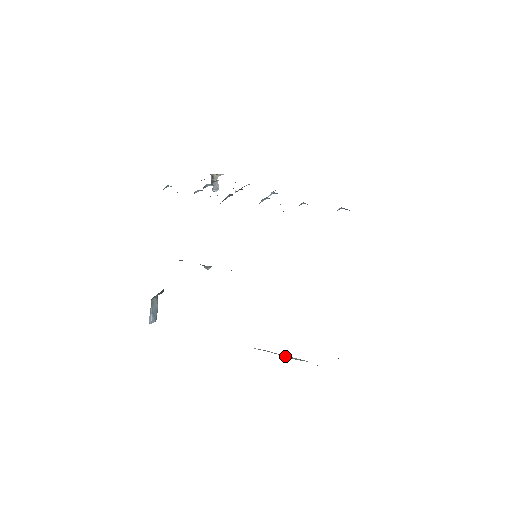
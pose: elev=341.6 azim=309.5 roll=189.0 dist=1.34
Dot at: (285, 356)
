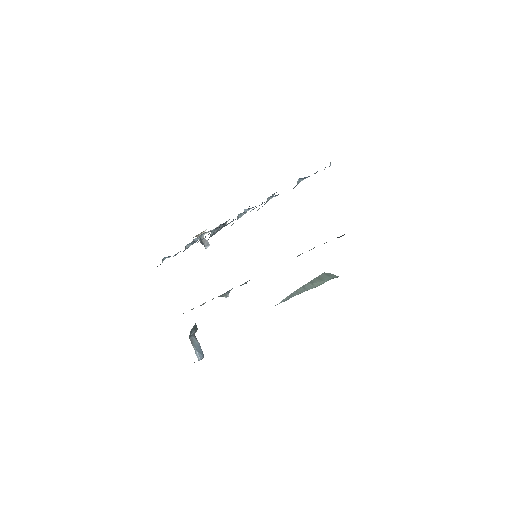
Dot at: (307, 289)
